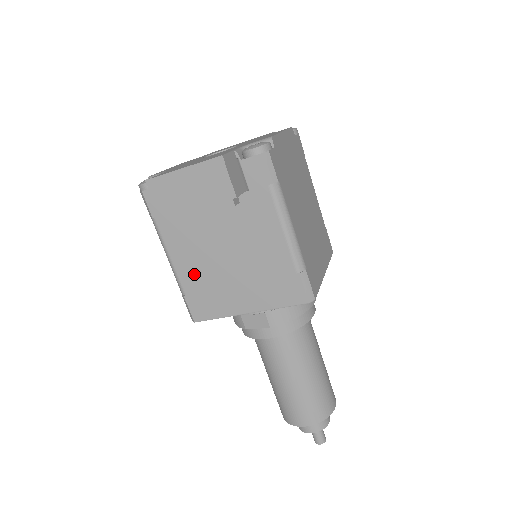
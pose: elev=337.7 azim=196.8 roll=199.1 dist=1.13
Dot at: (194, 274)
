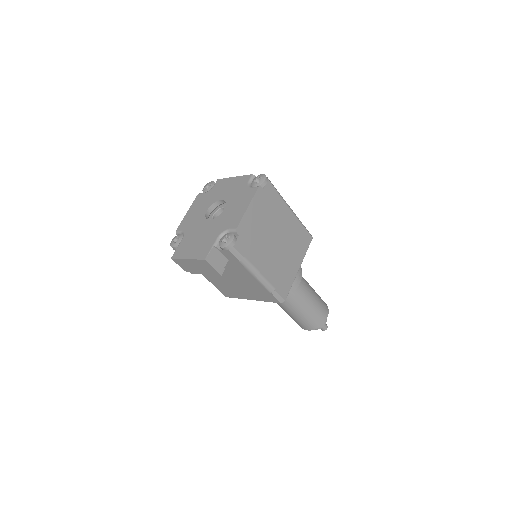
Dot at: (217, 282)
